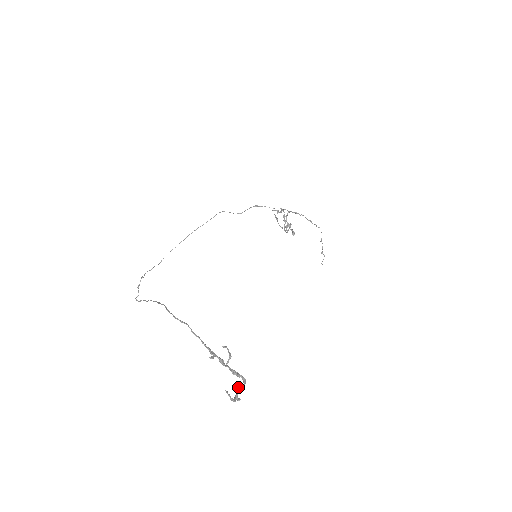
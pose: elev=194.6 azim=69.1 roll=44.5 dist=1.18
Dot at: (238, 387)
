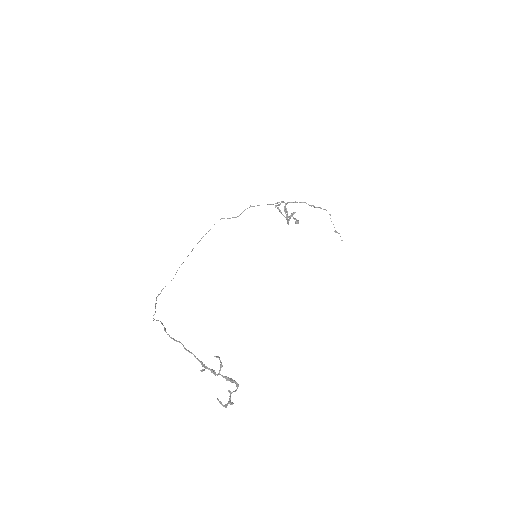
Dot at: (231, 392)
